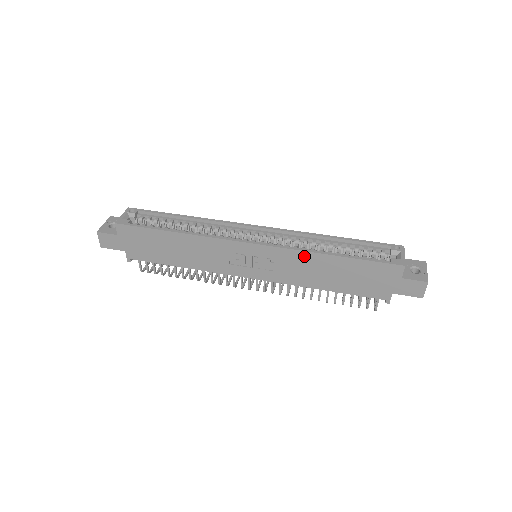
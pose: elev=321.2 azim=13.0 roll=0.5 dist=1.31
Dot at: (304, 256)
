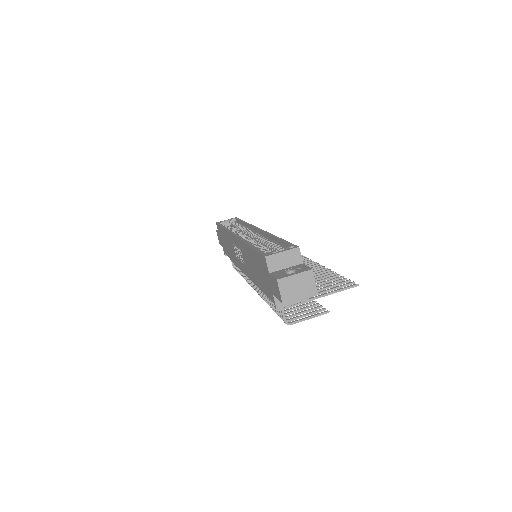
Dot at: (244, 247)
